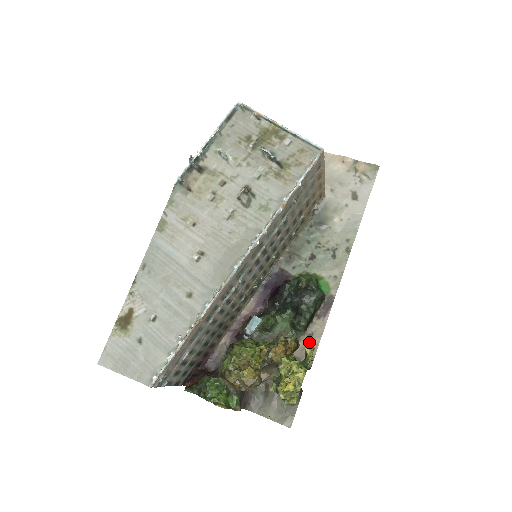
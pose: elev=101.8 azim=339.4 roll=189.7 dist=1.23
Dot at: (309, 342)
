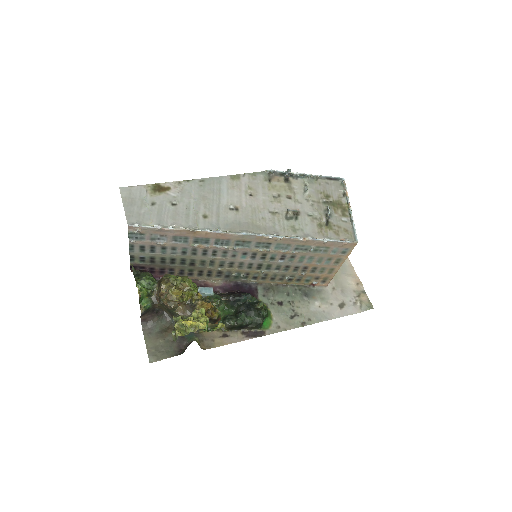
Dot at: (221, 337)
